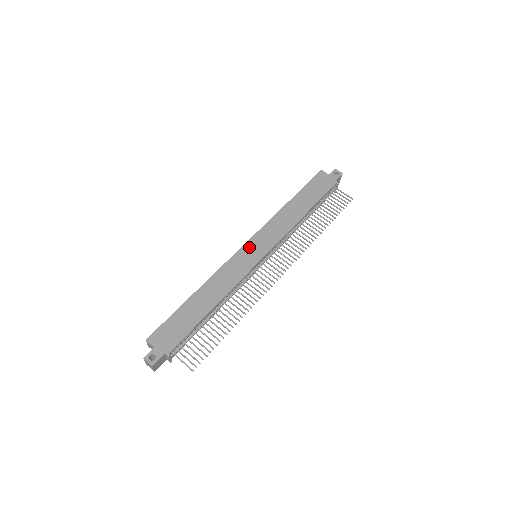
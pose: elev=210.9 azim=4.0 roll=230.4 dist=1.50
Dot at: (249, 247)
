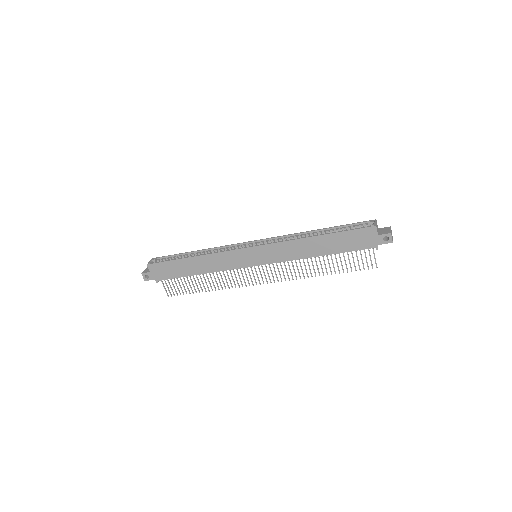
Dot at: (252, 252)
